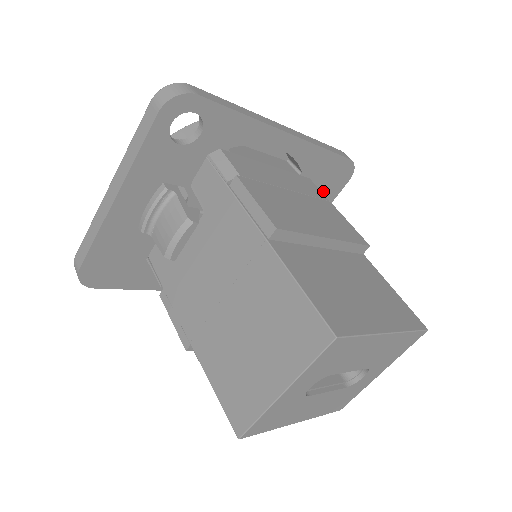
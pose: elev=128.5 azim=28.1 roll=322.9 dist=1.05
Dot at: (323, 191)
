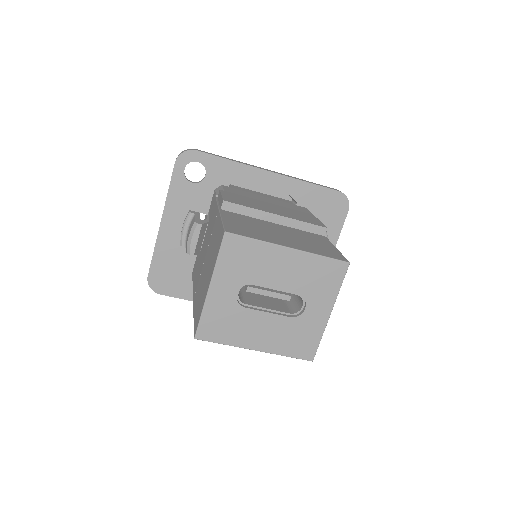
Dot at: (326, 220)
